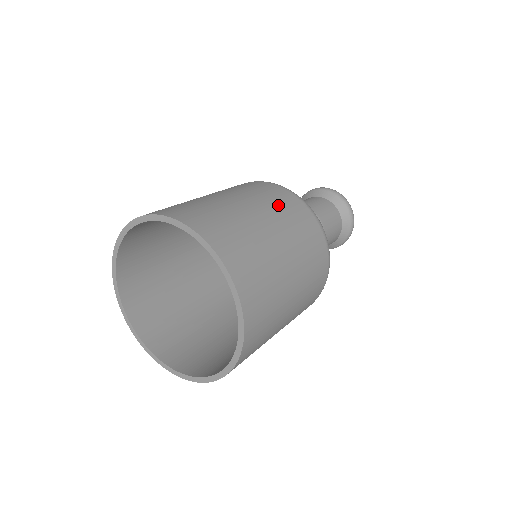
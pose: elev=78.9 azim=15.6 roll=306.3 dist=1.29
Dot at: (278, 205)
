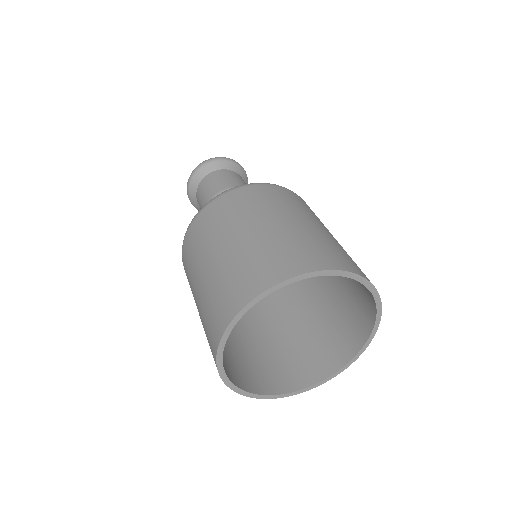
Dot at: (315, 215)
